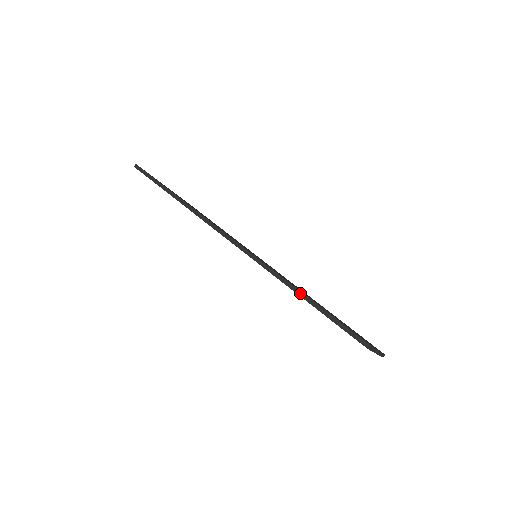
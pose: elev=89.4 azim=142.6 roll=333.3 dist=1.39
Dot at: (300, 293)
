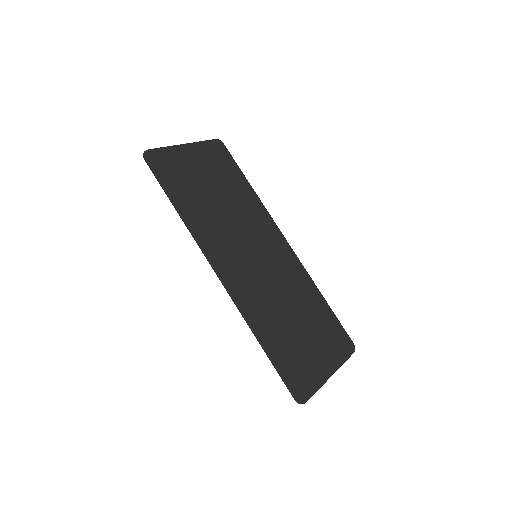
Dot at: (262, 346)
